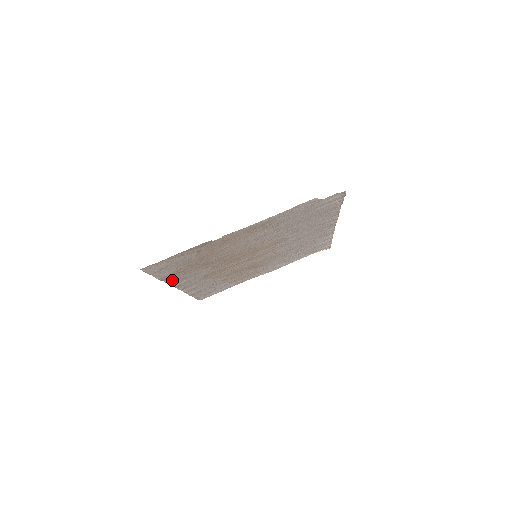
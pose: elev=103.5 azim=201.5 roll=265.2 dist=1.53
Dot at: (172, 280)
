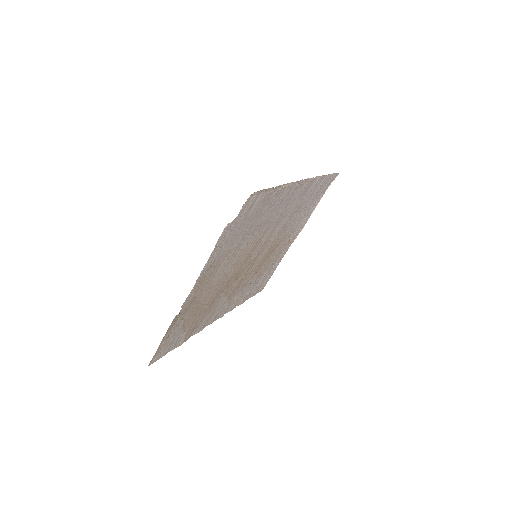
Dot at: (199, 329)
